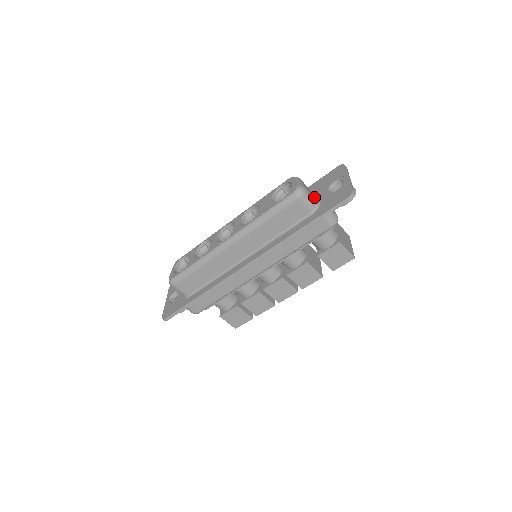
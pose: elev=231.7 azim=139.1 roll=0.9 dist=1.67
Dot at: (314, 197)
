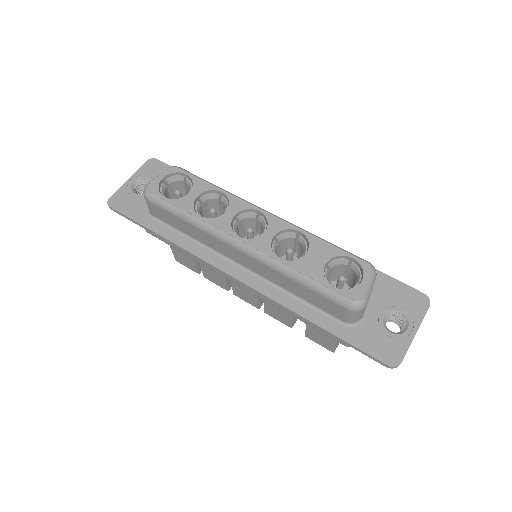
Dot at: (365, 309)
